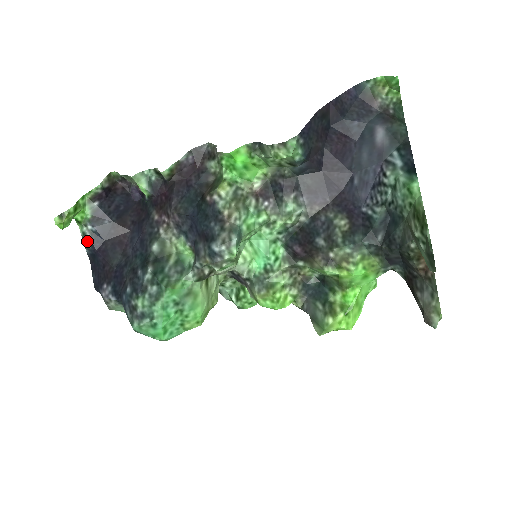
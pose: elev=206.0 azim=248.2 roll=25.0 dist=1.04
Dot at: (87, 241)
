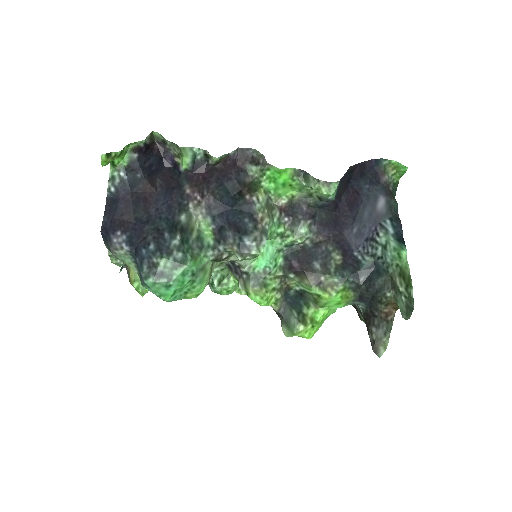
Dot at: (113, 185)
